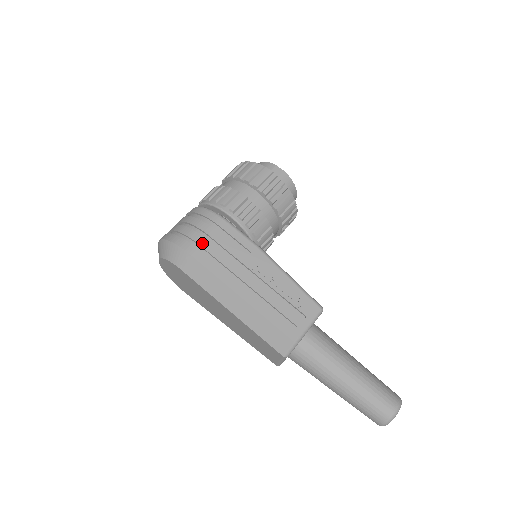
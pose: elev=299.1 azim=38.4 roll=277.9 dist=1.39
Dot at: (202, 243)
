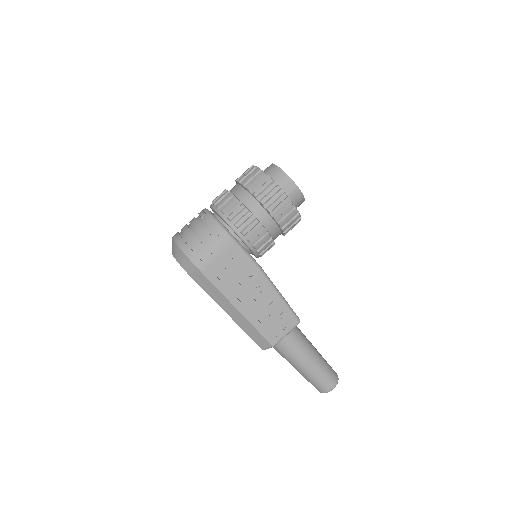
Dot at: (213, 263)
